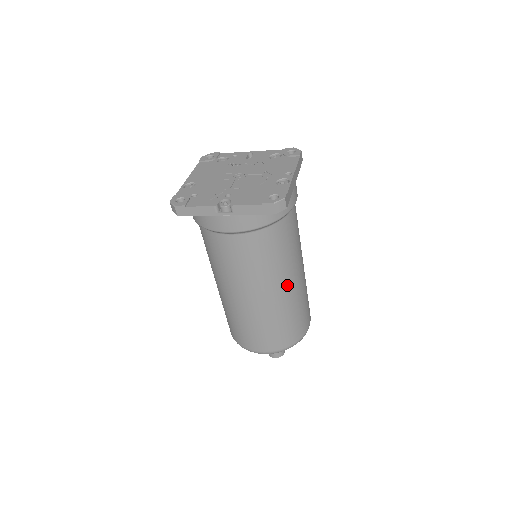
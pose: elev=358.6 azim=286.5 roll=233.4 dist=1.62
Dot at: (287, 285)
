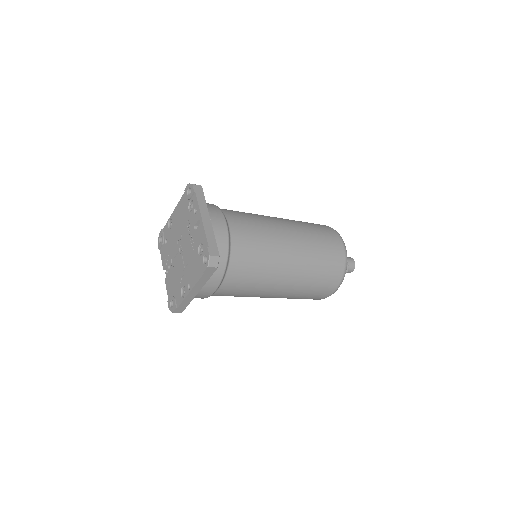
Dot at: occluded
